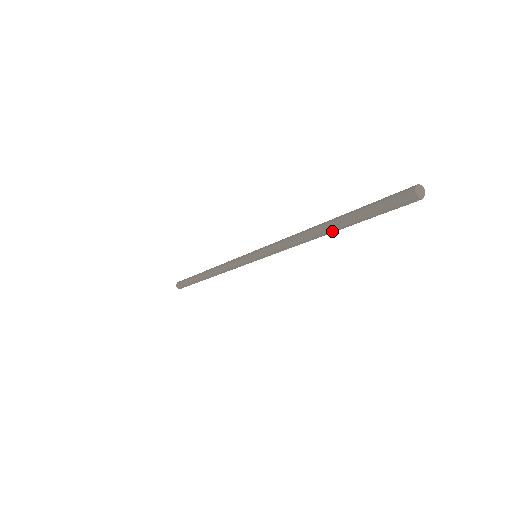
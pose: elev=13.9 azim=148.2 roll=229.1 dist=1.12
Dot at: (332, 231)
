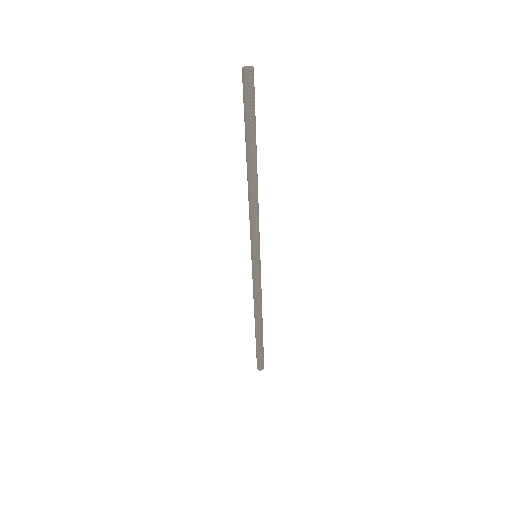
Dot at: (249, 162)
